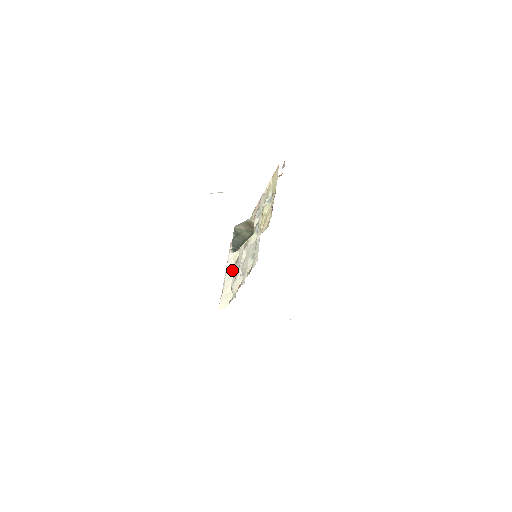
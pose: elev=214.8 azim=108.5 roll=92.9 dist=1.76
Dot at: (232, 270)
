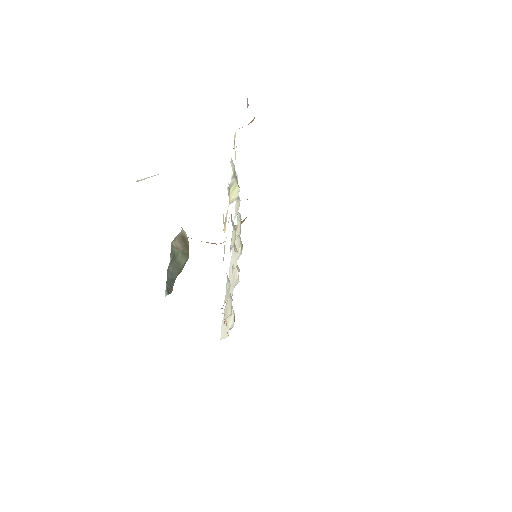
Dot at: (233, 275)
